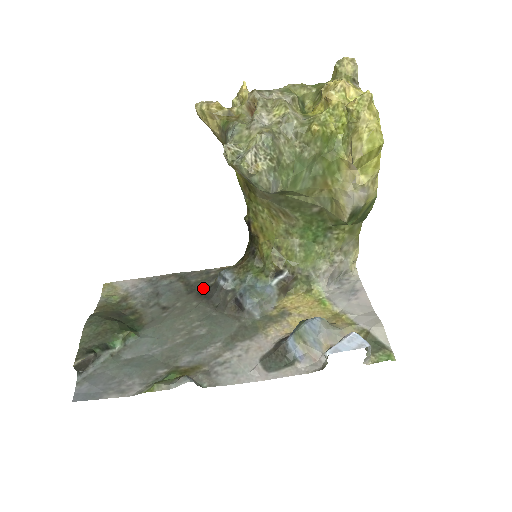
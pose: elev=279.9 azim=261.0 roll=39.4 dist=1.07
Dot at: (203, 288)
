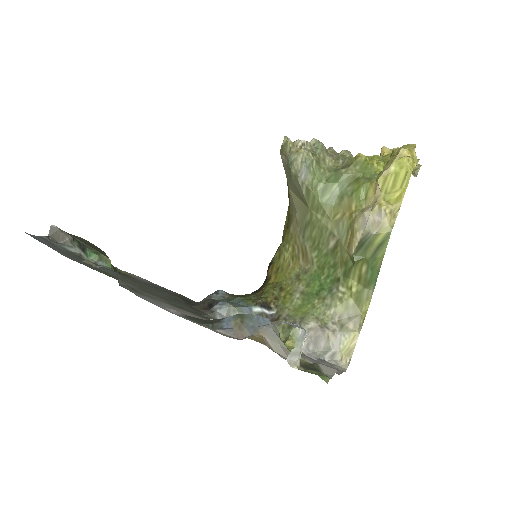
Dot at: (193, 302)
